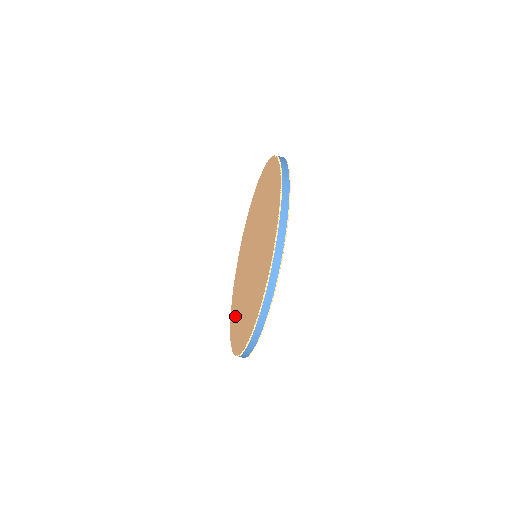
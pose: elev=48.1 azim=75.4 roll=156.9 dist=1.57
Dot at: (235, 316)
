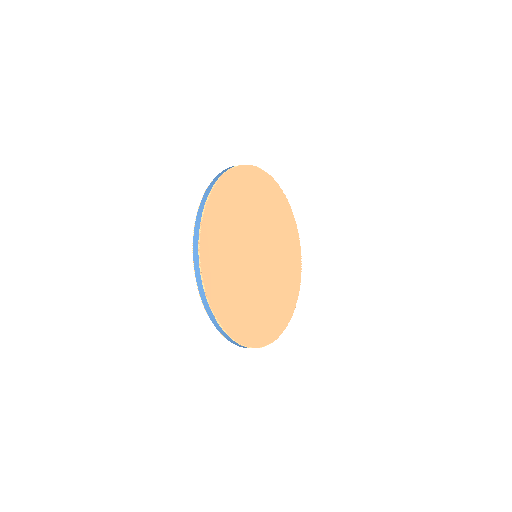
Dot at: occluded
